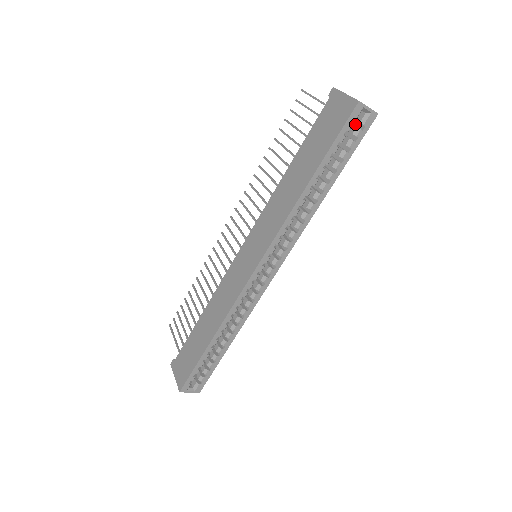
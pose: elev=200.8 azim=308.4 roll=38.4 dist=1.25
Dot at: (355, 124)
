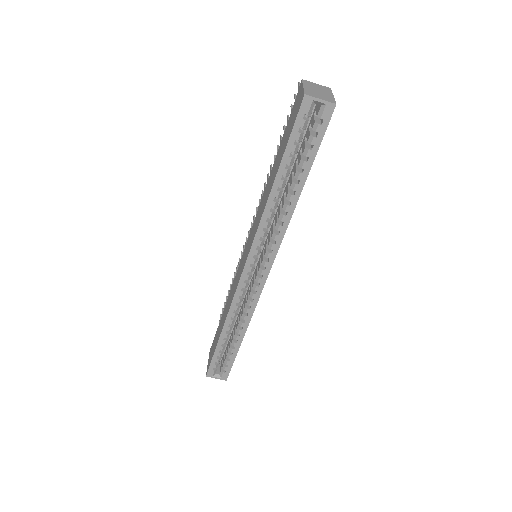
Dot at: occluded
